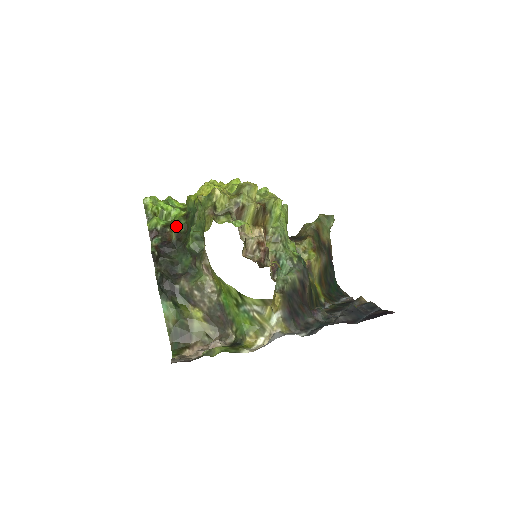
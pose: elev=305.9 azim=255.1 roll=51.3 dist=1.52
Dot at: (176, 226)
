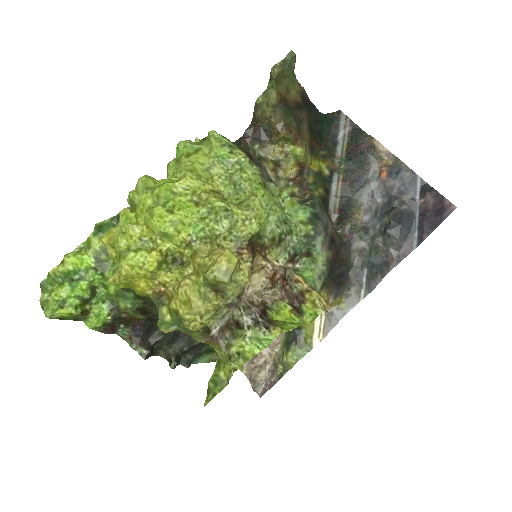
Dot at: (129, 308)
